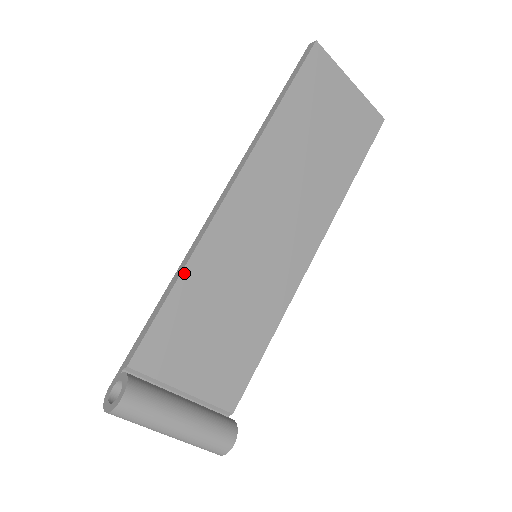
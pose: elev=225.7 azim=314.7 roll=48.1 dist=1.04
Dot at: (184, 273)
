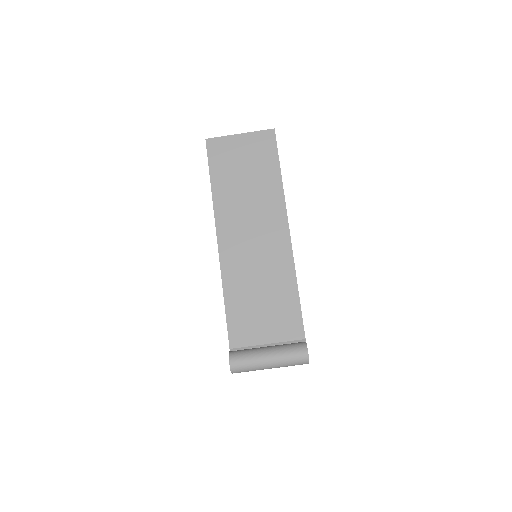
Dot at: (224, 291)
